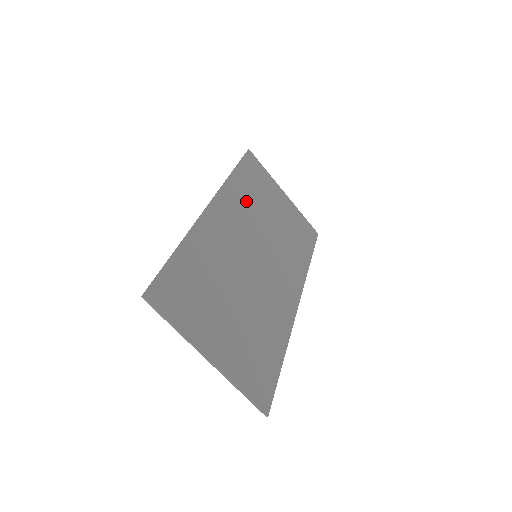
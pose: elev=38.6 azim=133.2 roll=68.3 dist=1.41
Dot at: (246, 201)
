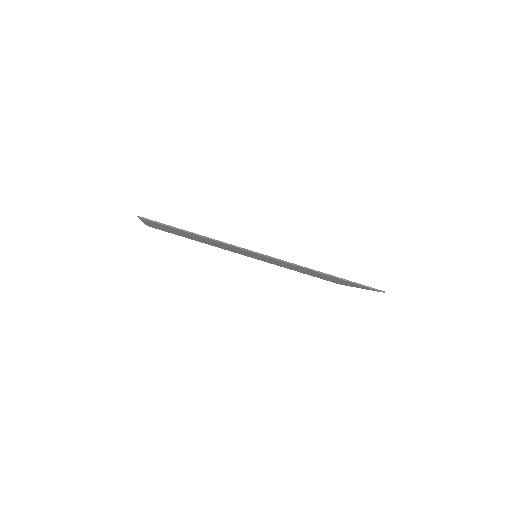
Dot at: occluded
